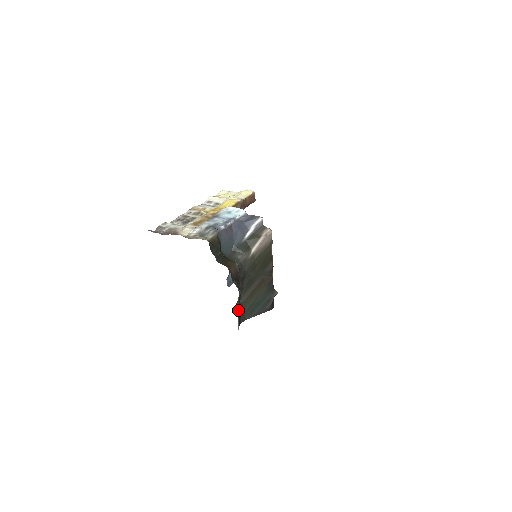
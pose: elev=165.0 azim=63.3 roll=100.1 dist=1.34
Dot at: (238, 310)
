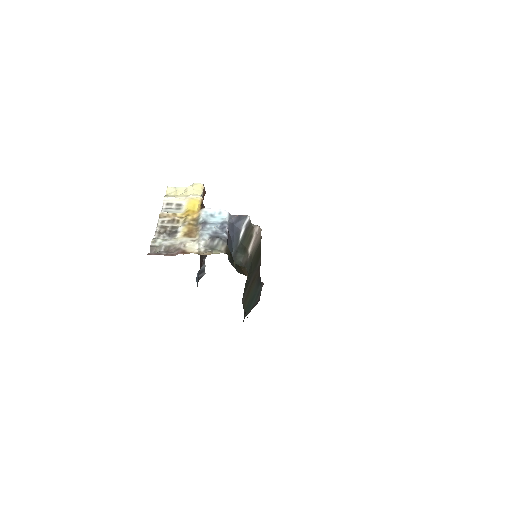
Dot at: occluded
